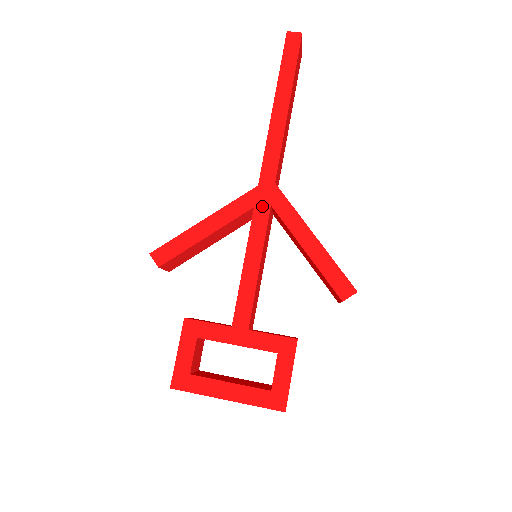
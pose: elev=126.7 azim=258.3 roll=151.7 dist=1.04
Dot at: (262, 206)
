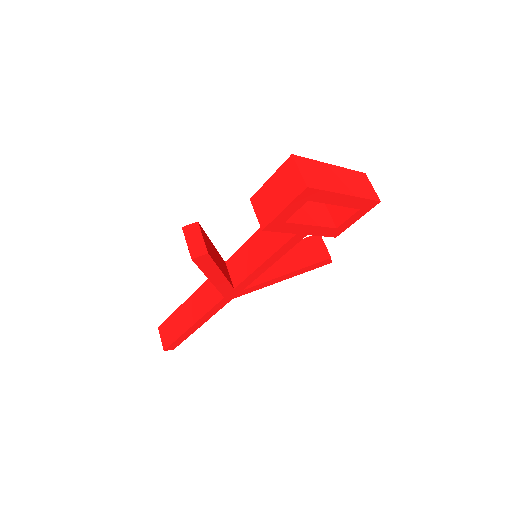
Dot at: occluded
